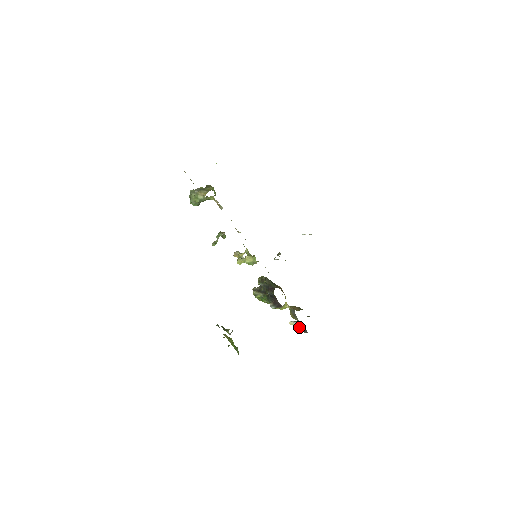
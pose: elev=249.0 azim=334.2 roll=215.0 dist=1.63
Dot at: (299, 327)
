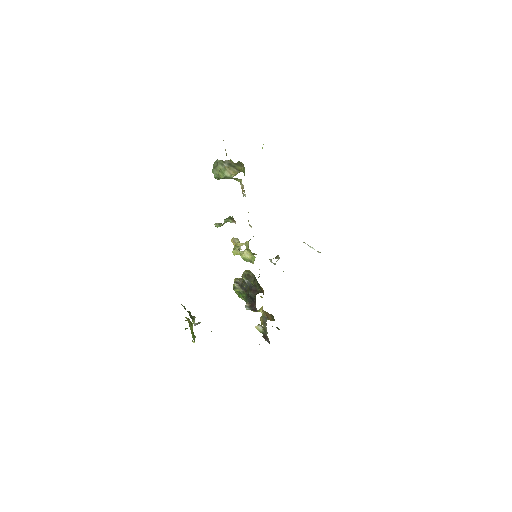
Dot at: (263, 334)
